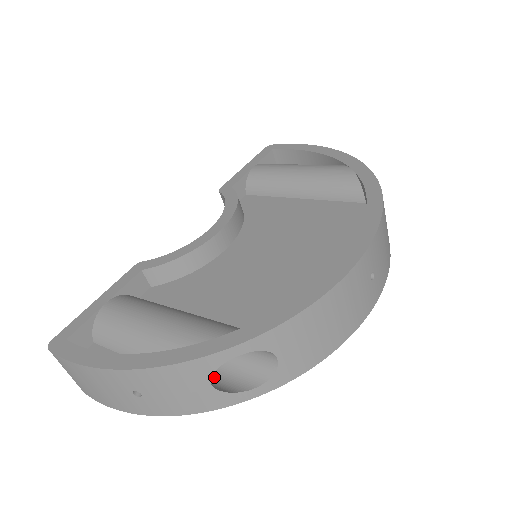
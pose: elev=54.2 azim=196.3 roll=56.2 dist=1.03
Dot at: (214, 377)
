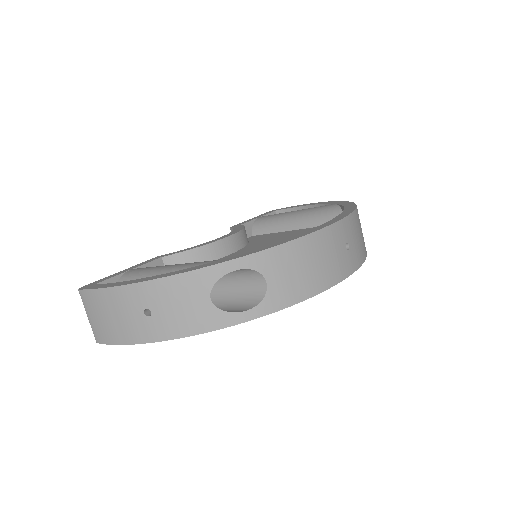
Dot at: occluded
